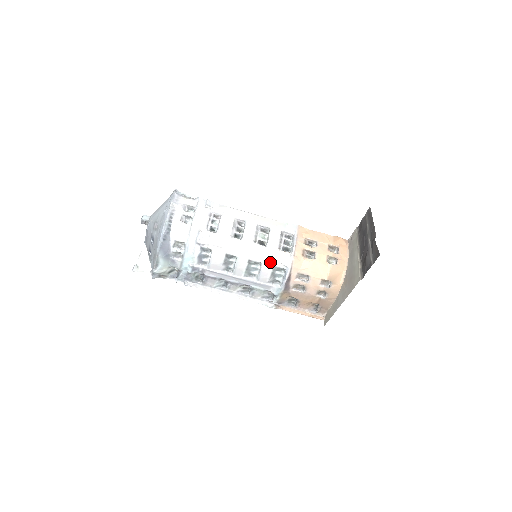
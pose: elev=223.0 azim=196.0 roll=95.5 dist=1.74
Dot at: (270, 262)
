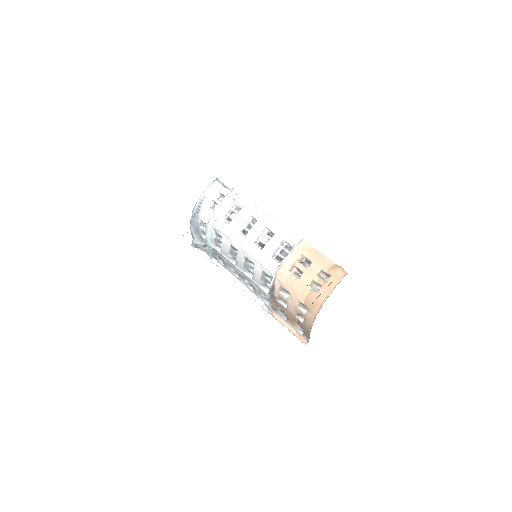
Dot at: (261, 266)
